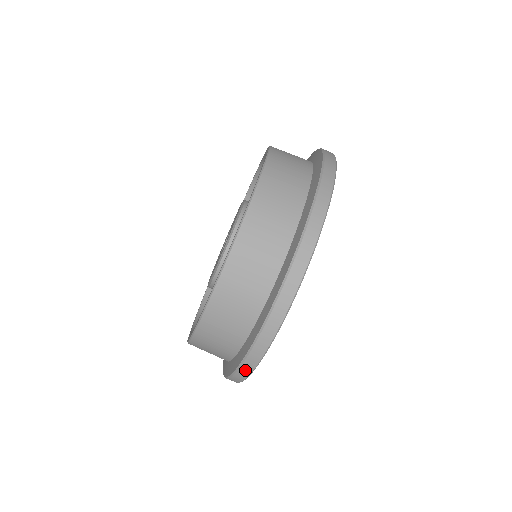
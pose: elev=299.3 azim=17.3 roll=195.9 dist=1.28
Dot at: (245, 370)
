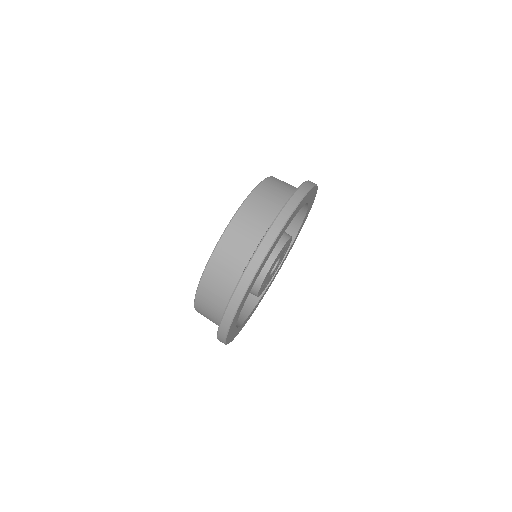
Dot at: (222, 333)
